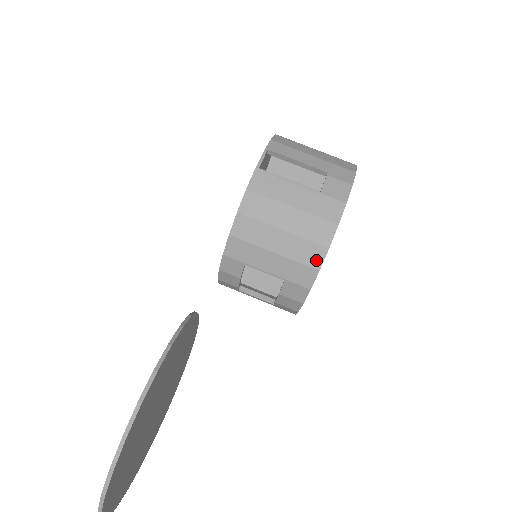
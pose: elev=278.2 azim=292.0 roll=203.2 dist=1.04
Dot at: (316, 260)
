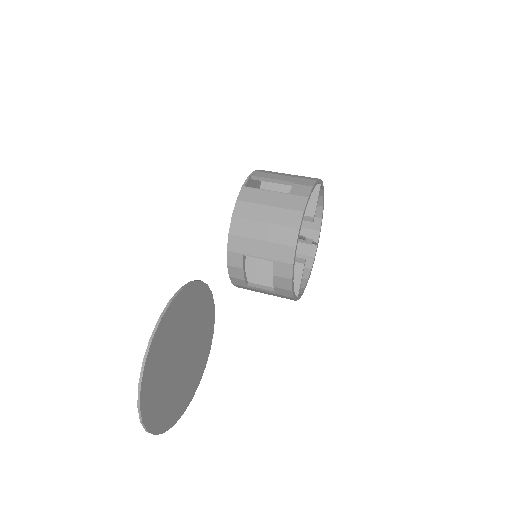
Dot at: (292, 240)
